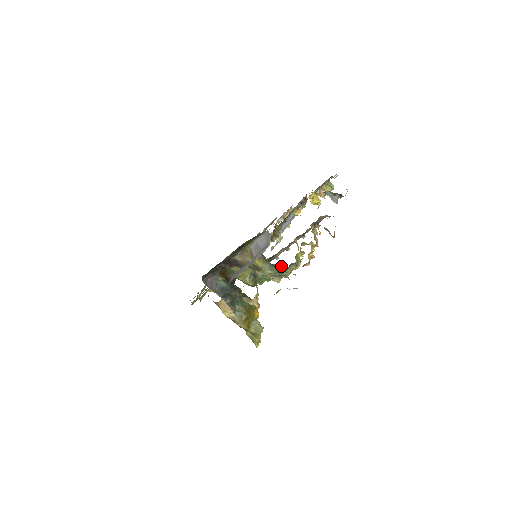
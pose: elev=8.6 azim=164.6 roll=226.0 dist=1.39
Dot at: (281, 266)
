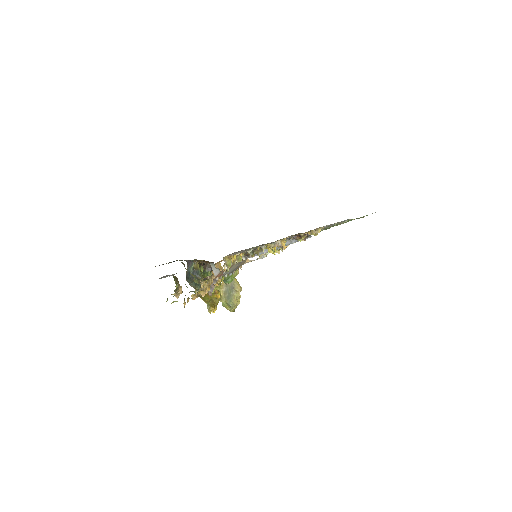
Dot at: occluded
